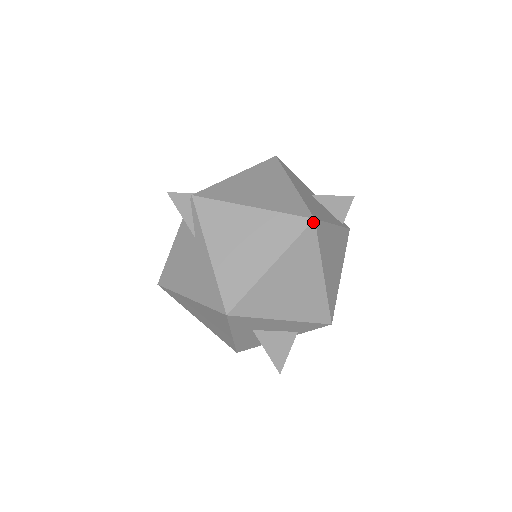
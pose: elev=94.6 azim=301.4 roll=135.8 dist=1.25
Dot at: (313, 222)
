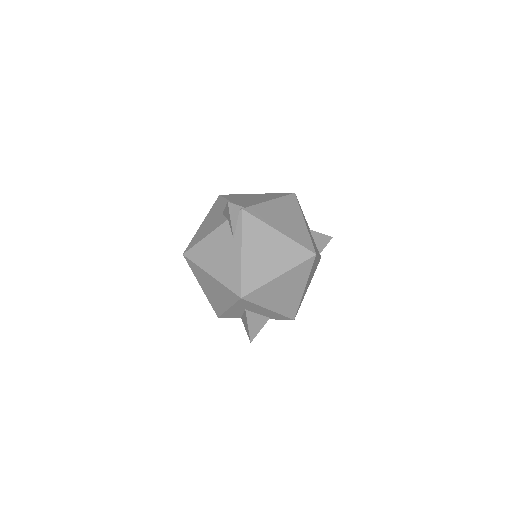
Dot at: (315, 256)
